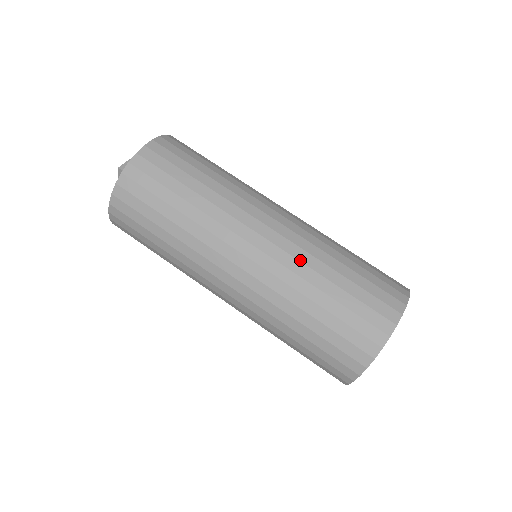
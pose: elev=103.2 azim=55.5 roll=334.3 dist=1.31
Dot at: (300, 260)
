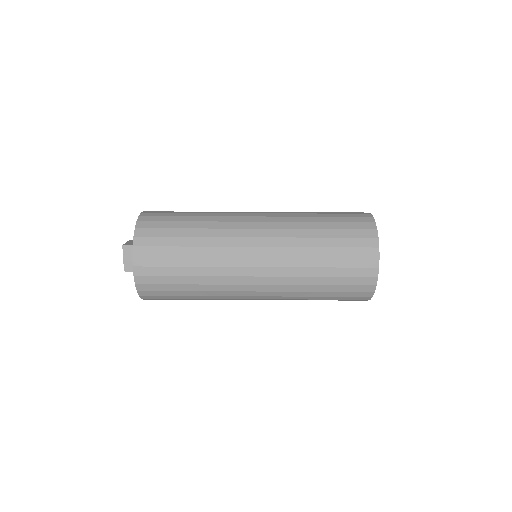
Dot at: (291, 216)
